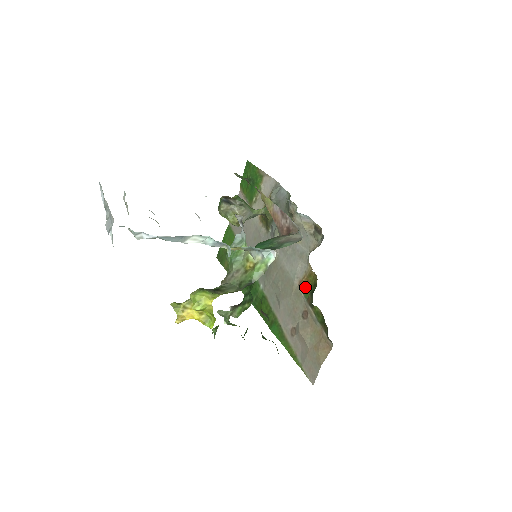
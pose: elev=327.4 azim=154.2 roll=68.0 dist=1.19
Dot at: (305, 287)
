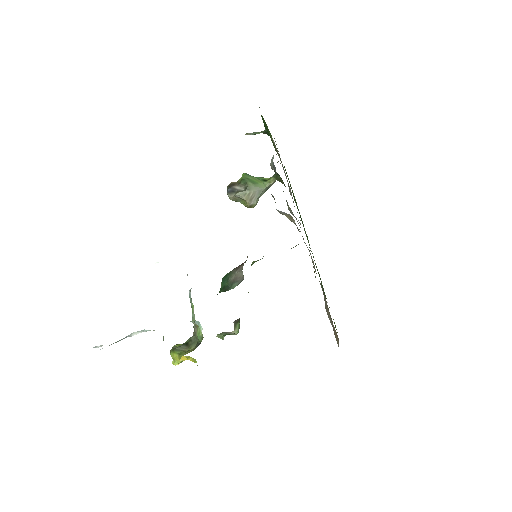
Dot at: occluded
